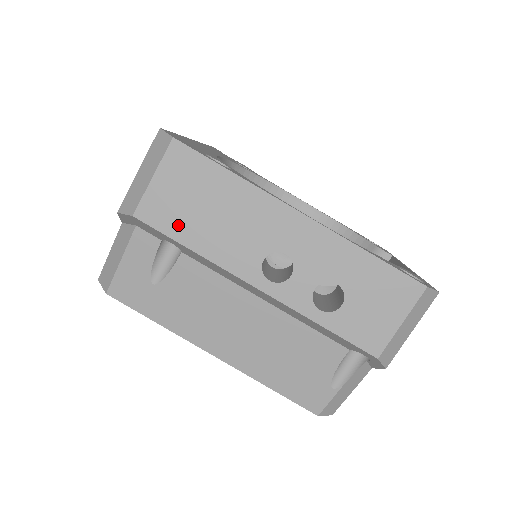
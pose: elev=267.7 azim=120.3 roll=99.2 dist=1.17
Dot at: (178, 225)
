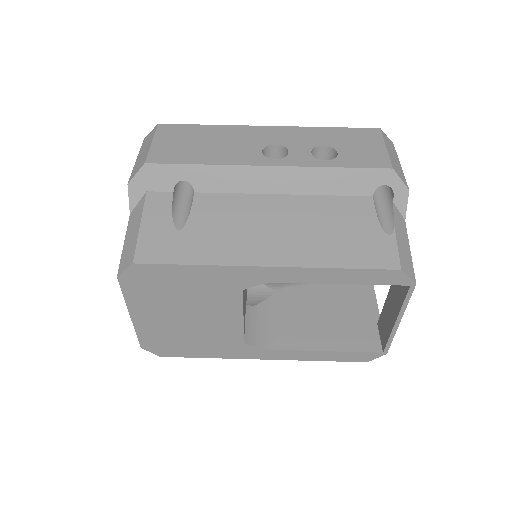
Dot at: (185, 156)
